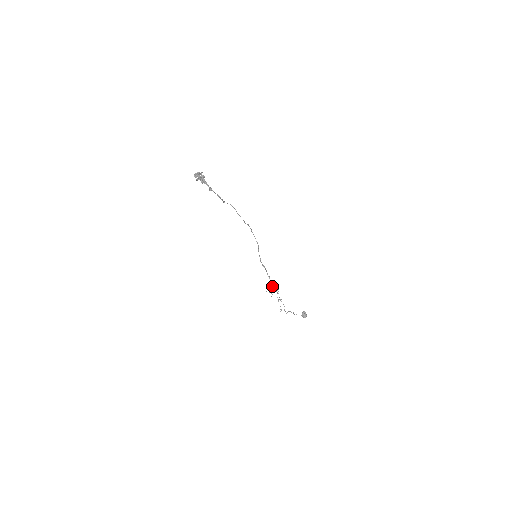
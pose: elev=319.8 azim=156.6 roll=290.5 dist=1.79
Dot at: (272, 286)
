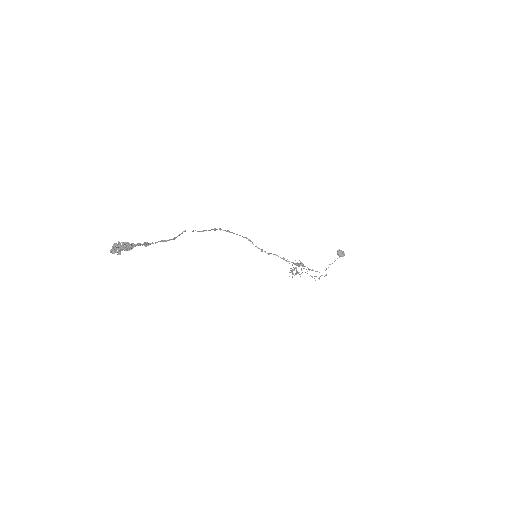
Dot at: occluded
